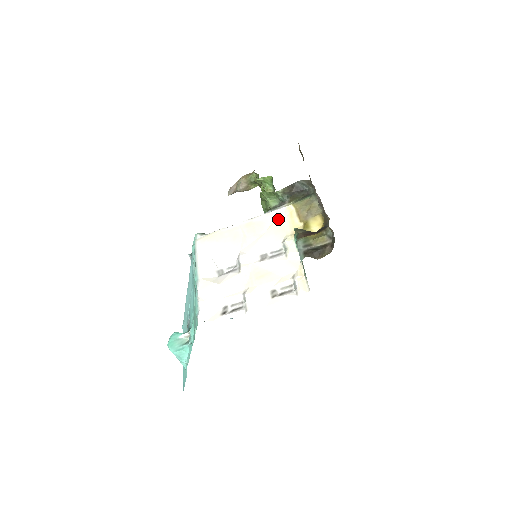
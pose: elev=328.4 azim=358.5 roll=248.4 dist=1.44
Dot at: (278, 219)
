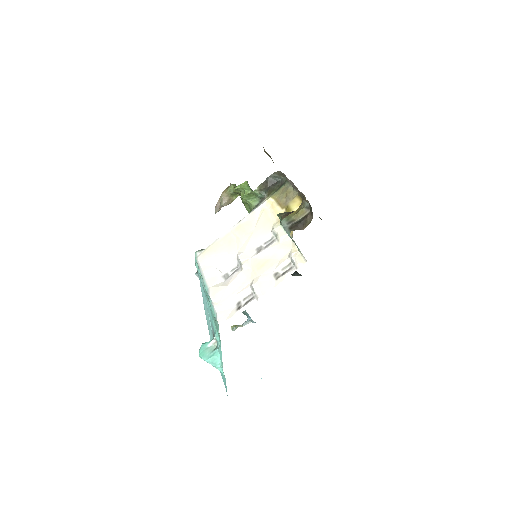
Dot at: (262, 214)
